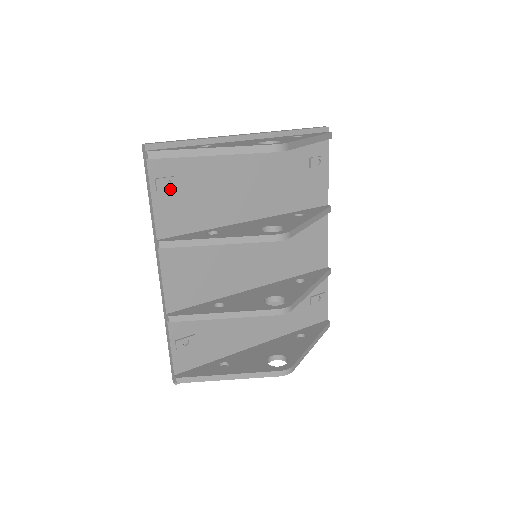
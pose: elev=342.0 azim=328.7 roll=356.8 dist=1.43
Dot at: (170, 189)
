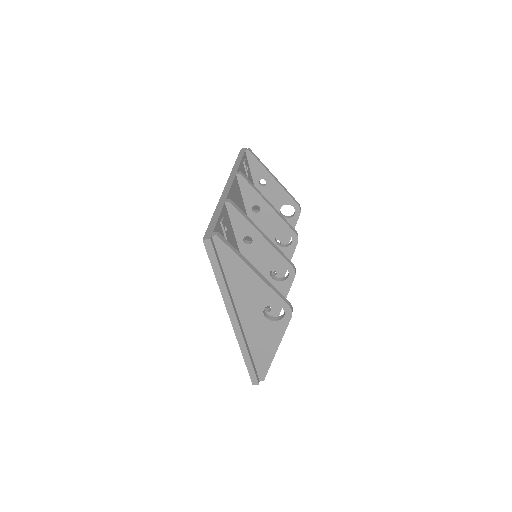
Dot at: (245, 171)
